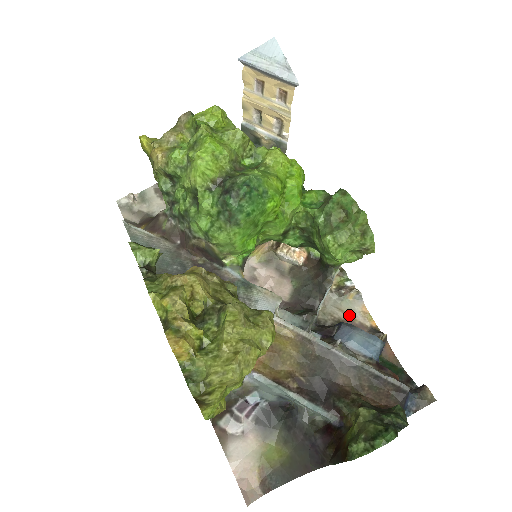
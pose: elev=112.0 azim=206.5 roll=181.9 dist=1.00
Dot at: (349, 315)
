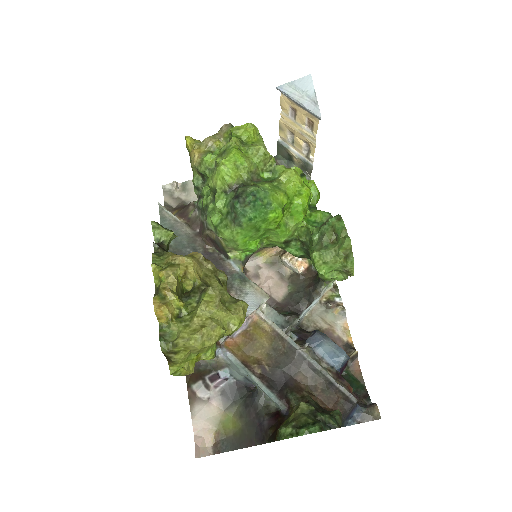
Dot at: (330, 327)
